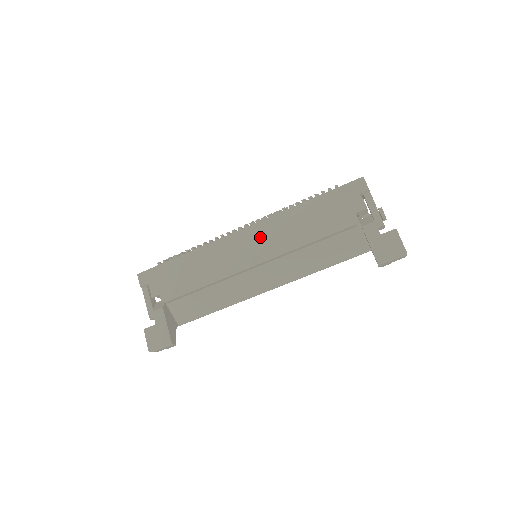
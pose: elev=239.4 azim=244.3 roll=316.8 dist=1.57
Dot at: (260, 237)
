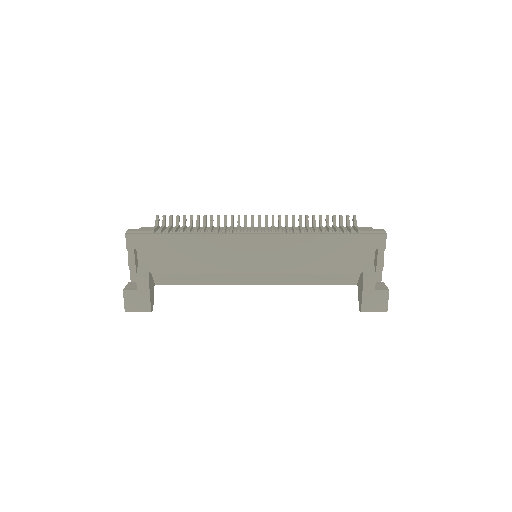
Dot at: (270, 249)
